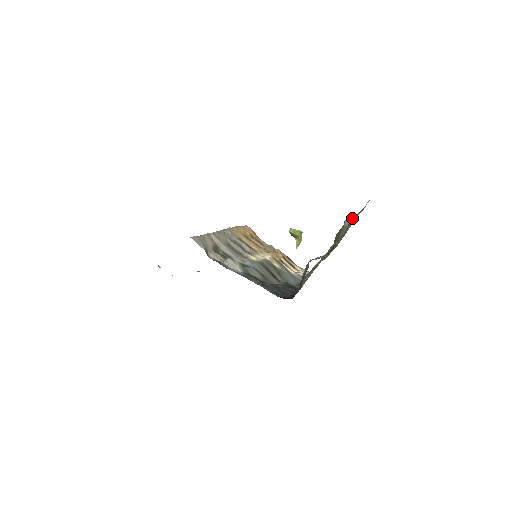
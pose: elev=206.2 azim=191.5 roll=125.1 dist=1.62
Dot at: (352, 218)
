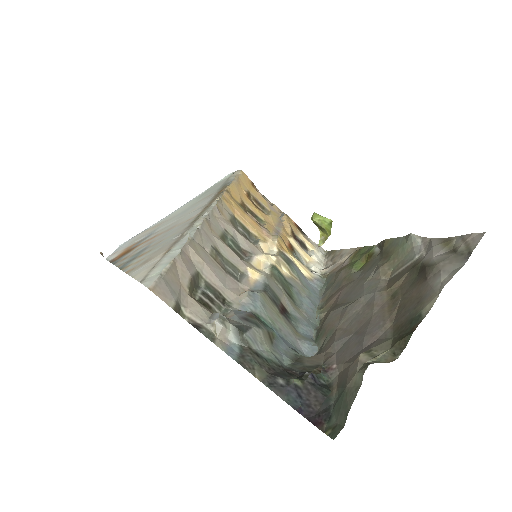
Dot at: (438, 265)
